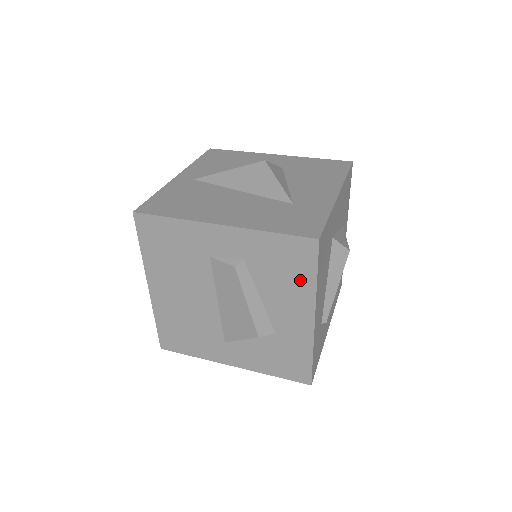
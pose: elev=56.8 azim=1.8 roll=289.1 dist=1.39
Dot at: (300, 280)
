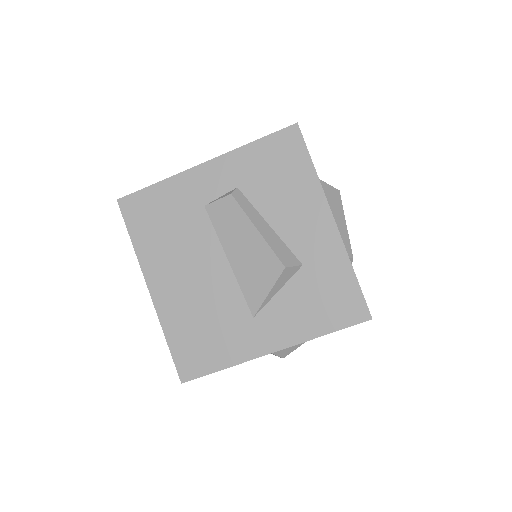
Dot at: (299, 178)
